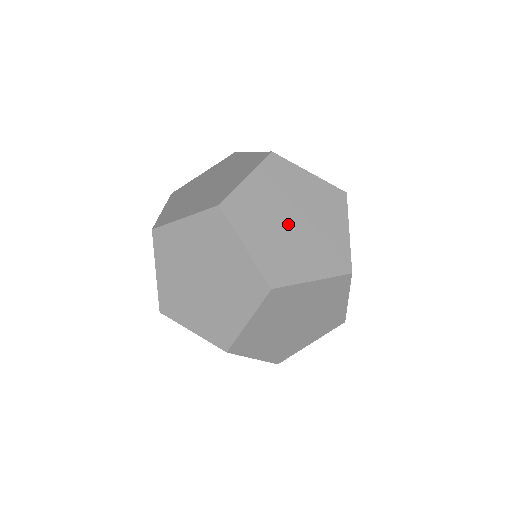
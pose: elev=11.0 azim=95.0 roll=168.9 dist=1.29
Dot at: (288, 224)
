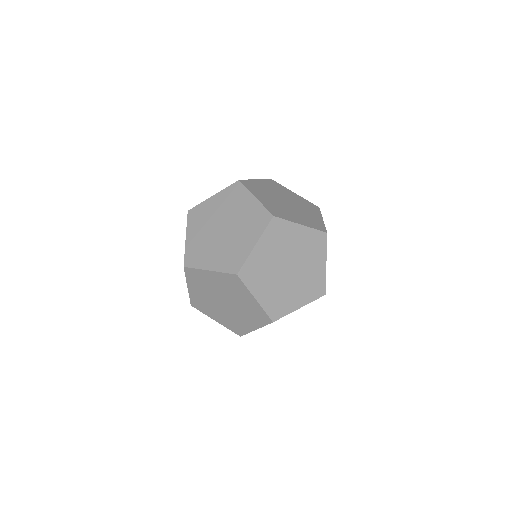
Dot at: (282, 202)
